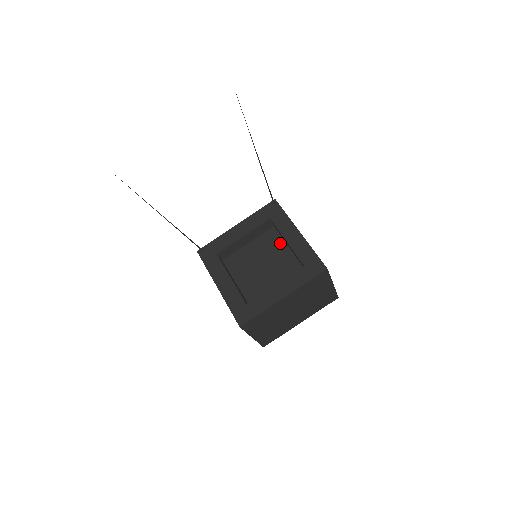
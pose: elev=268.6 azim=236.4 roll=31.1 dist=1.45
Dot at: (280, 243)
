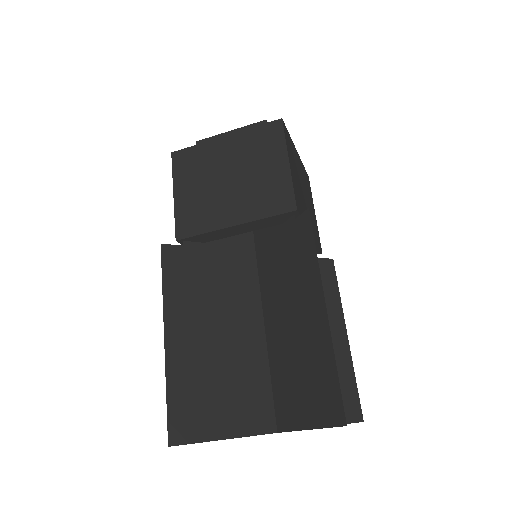
Dot at: occluded
